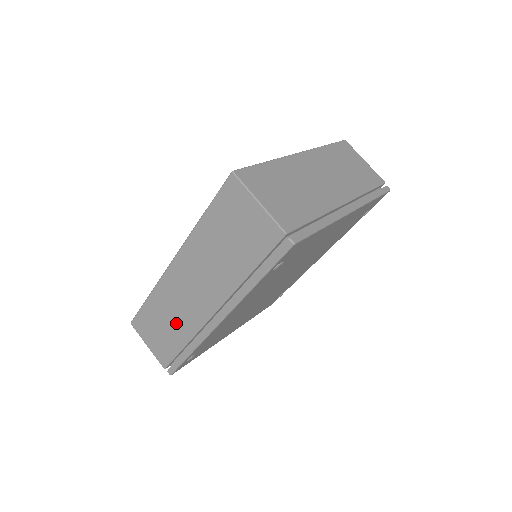
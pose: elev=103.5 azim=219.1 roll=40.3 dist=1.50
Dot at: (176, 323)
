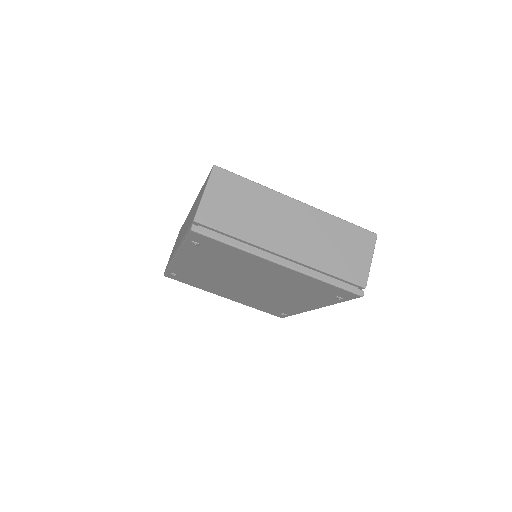
Dot at: occluded
